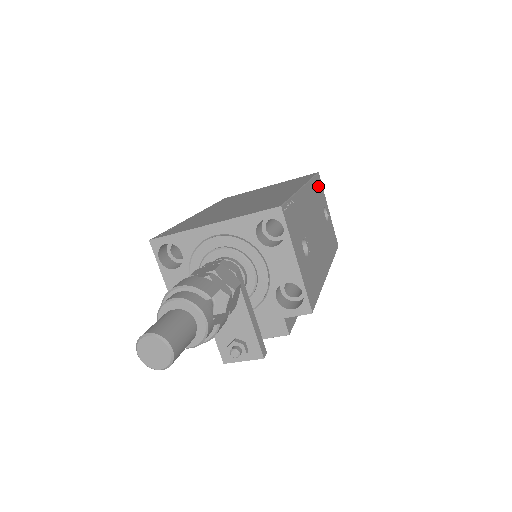
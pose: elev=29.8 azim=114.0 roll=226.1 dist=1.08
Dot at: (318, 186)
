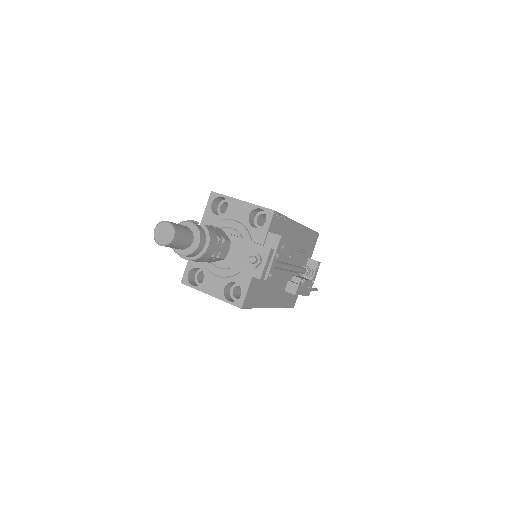
Dot at: occluded
